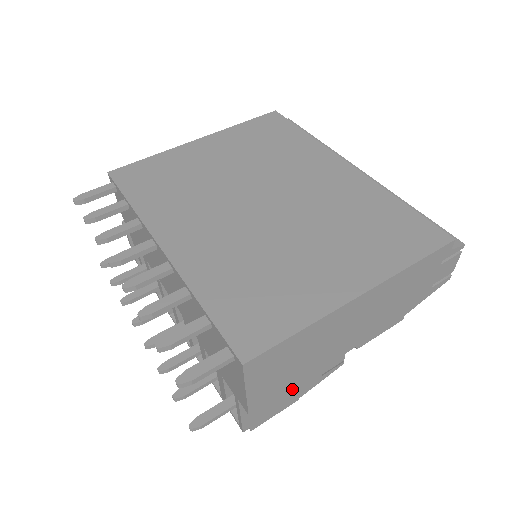
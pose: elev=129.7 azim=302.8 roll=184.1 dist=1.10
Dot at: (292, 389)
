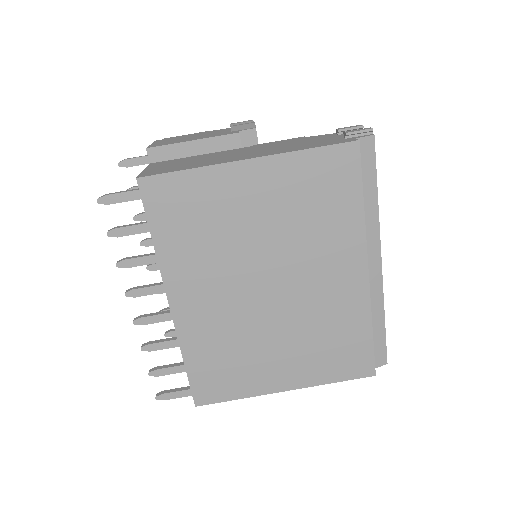
Dot at: occluded
